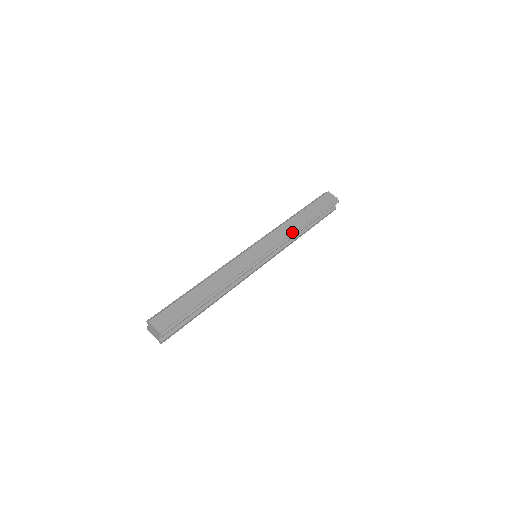
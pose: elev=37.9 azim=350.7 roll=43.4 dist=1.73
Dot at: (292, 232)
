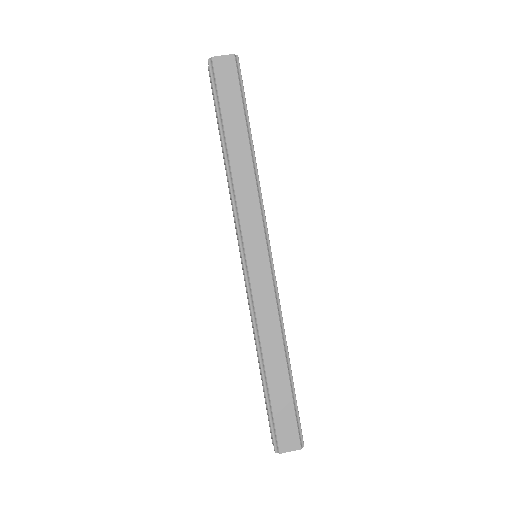
Dot at: (255, 182)
